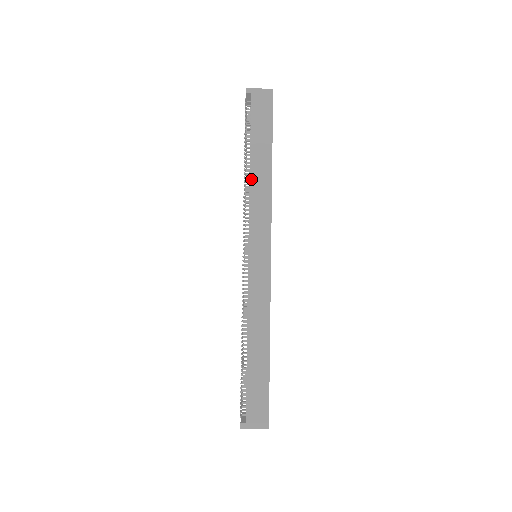
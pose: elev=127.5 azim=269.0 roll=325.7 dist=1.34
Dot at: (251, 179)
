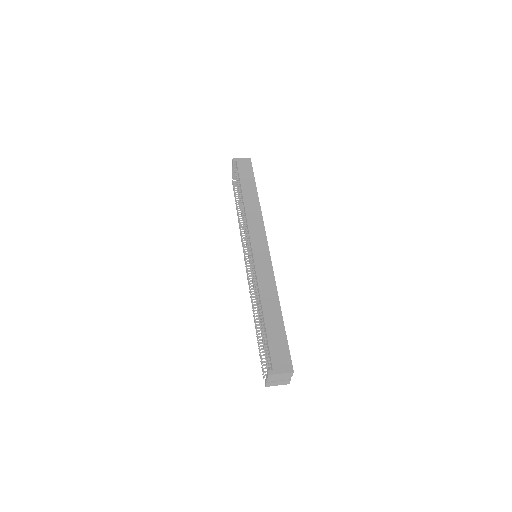
Dot at: (245, 204)
